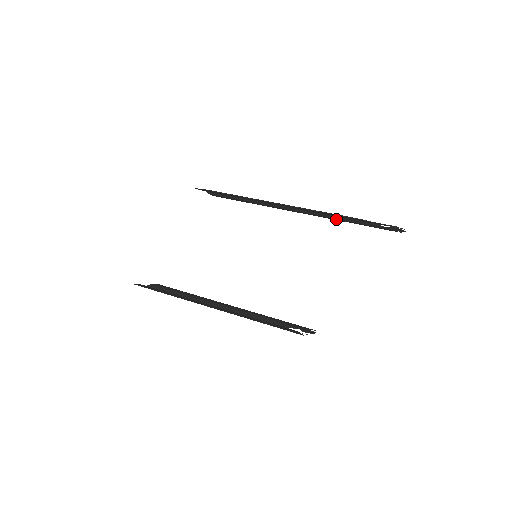
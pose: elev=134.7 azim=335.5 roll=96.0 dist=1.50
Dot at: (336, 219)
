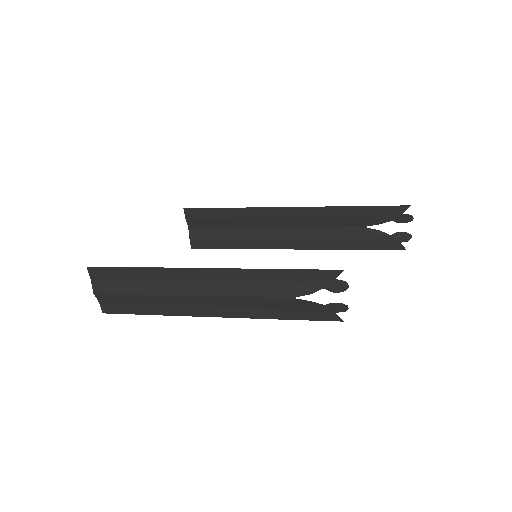
Dot at: (336, 244)
